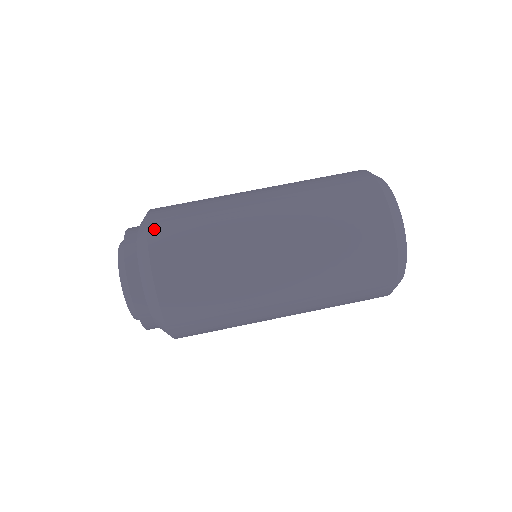
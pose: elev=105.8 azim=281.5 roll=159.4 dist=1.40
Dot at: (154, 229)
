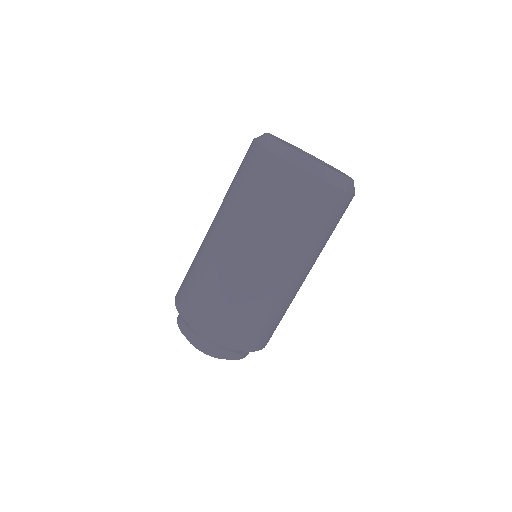
Dot at: (228, 342)
